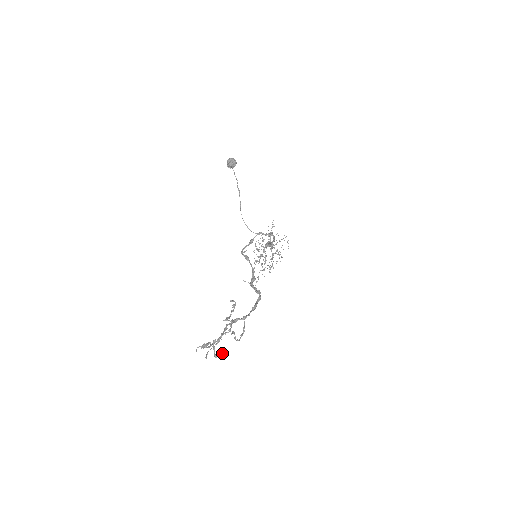
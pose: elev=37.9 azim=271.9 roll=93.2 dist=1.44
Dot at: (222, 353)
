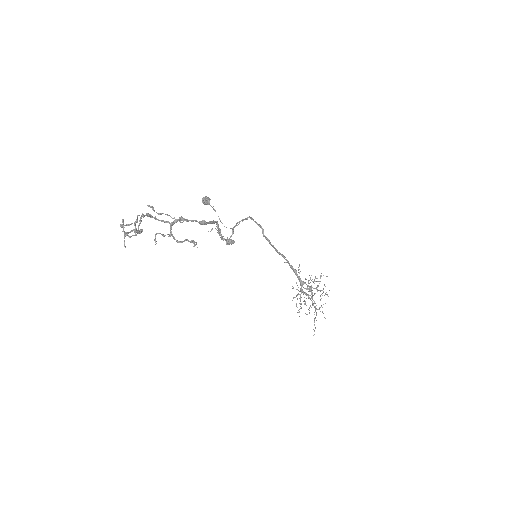
Dot at: (137, 220)
